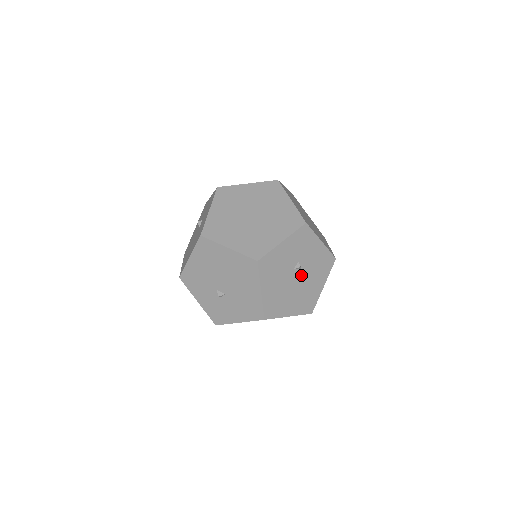
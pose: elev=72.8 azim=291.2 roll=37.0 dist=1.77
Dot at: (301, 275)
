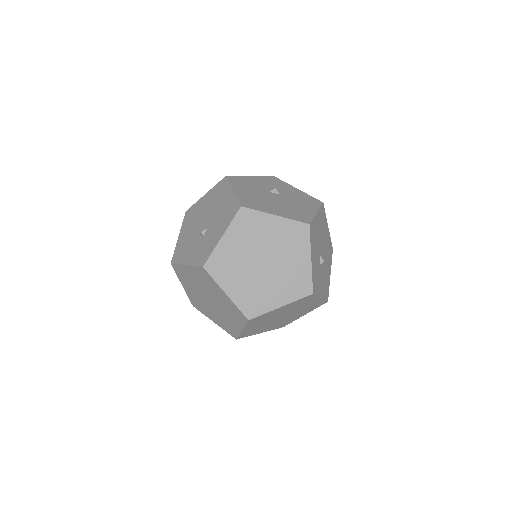
Dot at: (281, 198)
